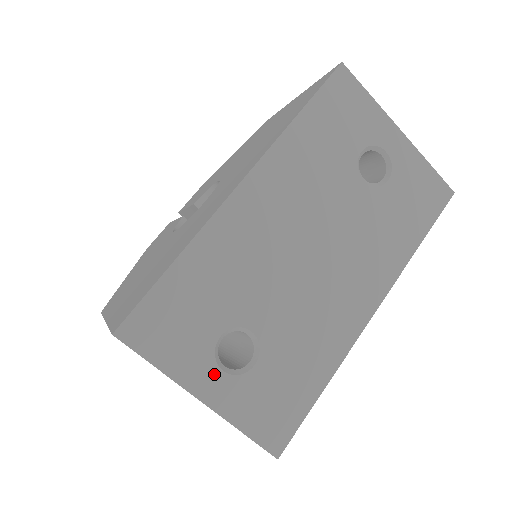
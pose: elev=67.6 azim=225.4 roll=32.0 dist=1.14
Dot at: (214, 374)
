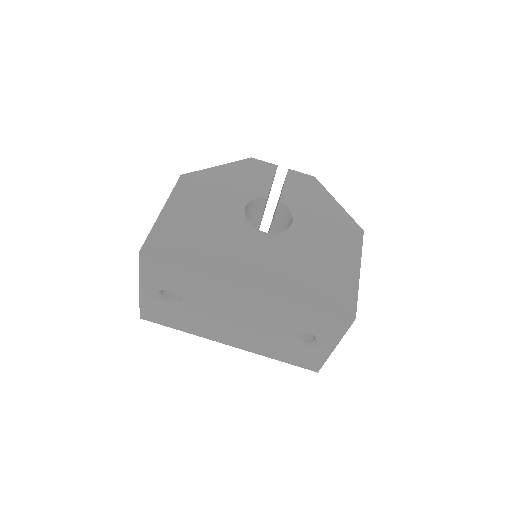
Dot at: (154, 291)
